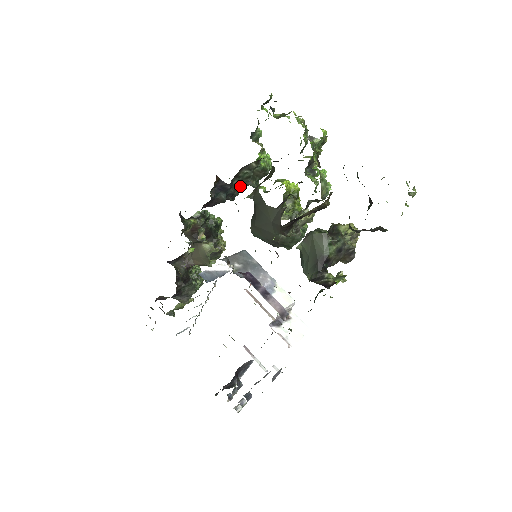
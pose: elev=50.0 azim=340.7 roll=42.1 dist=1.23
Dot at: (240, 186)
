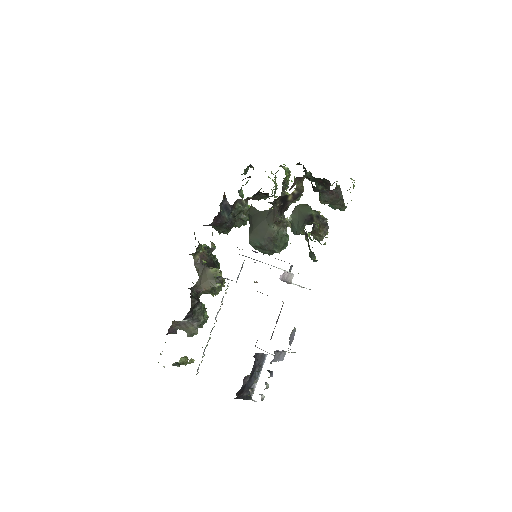
Dot at: (236, 218)
